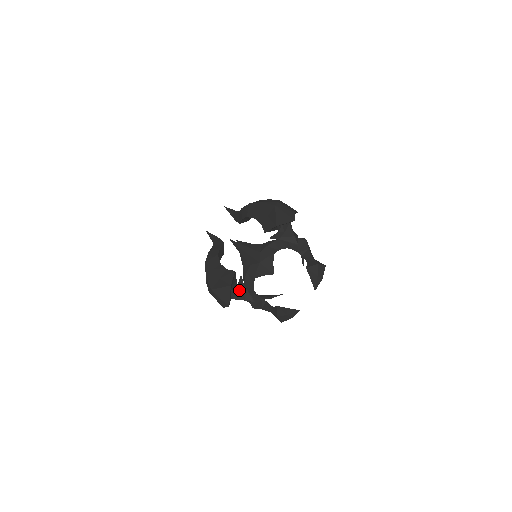
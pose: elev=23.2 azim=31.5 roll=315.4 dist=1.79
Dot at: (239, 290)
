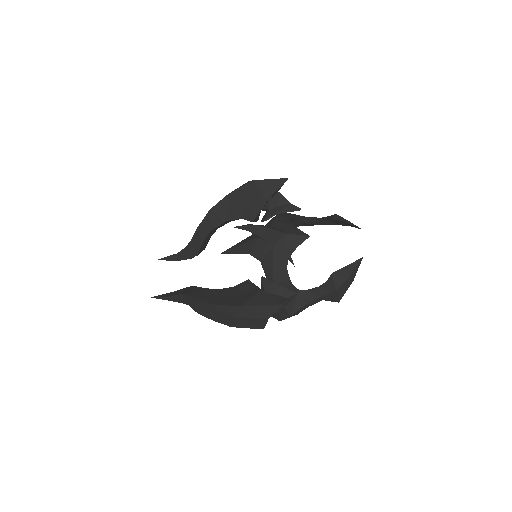
Dot at: (271, 292)
